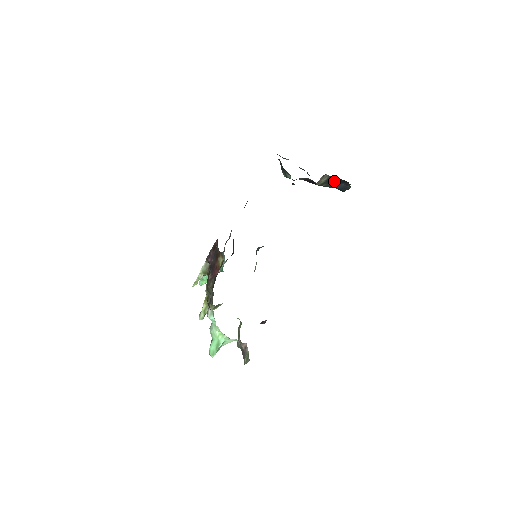
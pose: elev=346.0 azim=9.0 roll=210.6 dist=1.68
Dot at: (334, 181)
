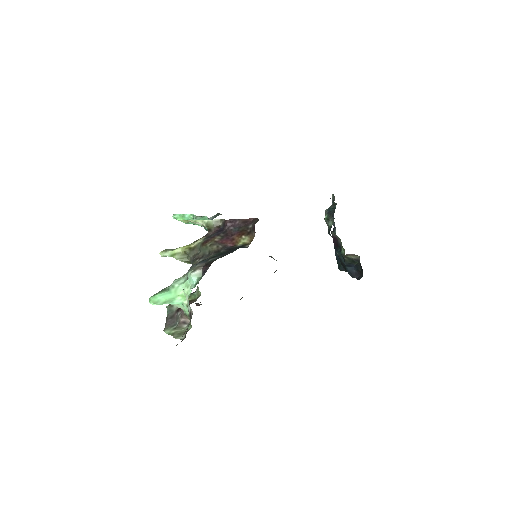
Dot at: (354, 264)
